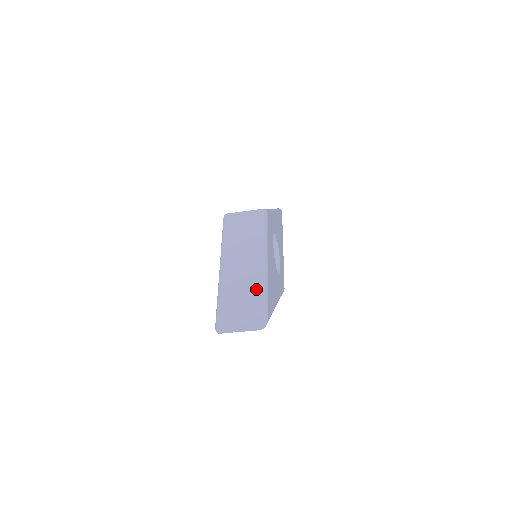
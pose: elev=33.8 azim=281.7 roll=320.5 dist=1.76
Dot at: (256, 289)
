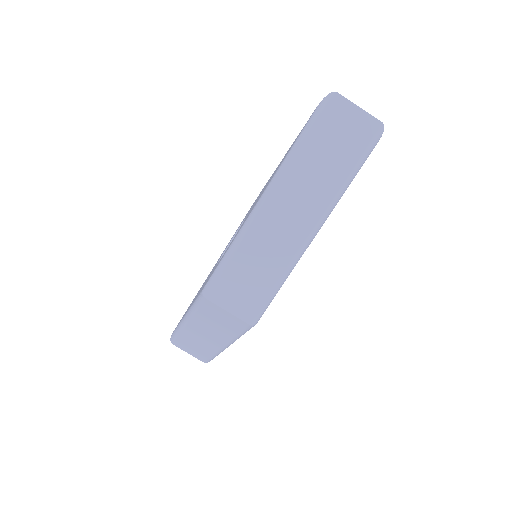
Dot at: occluded
